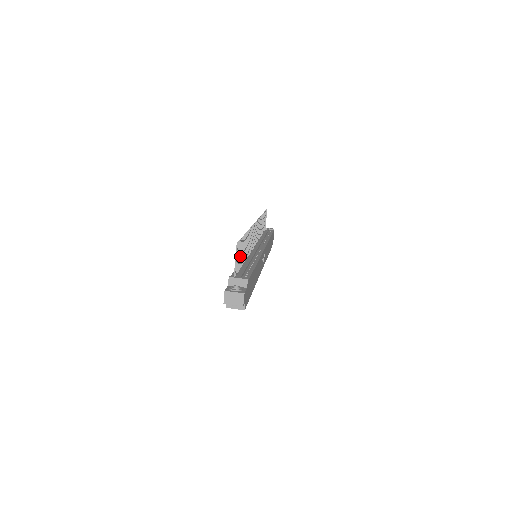
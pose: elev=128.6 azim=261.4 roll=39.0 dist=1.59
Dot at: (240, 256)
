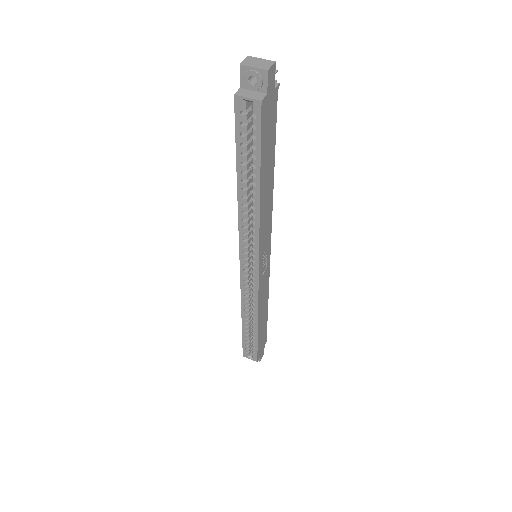
Dot at: occluded
